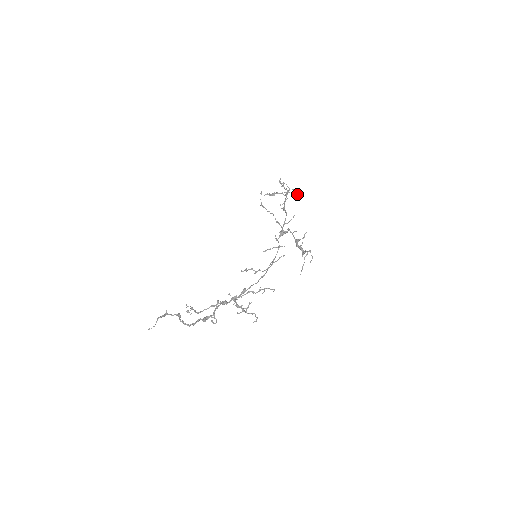
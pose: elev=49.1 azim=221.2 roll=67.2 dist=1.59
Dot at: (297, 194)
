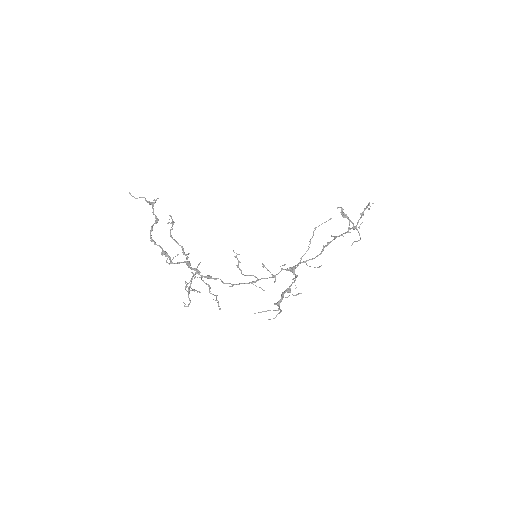
Dot at: occluded
